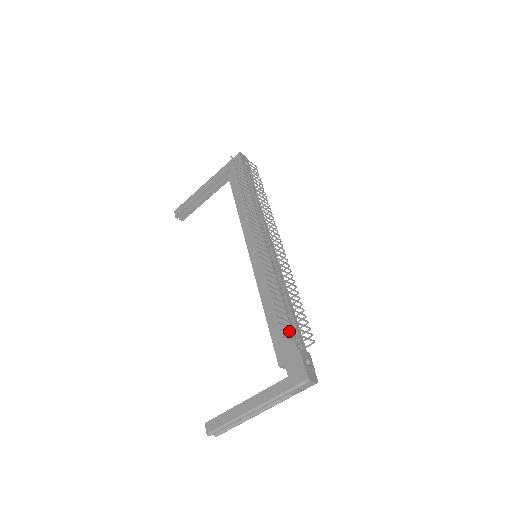
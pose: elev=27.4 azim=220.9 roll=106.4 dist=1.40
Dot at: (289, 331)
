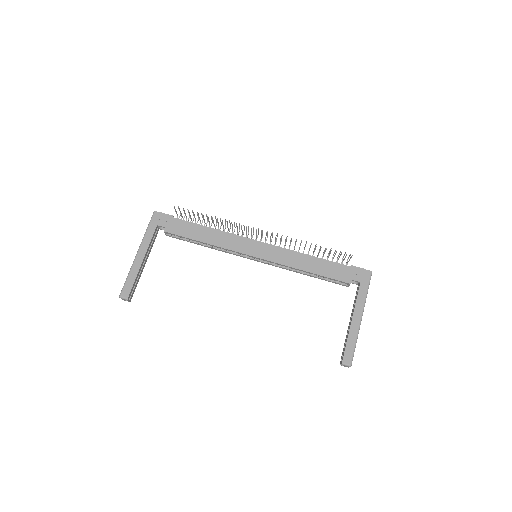
Dot at: (335, 264)
